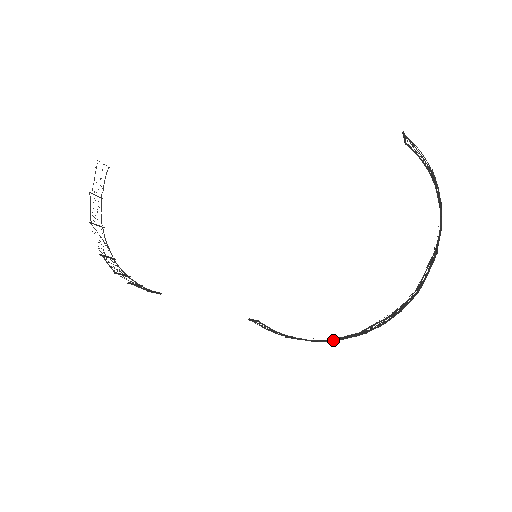
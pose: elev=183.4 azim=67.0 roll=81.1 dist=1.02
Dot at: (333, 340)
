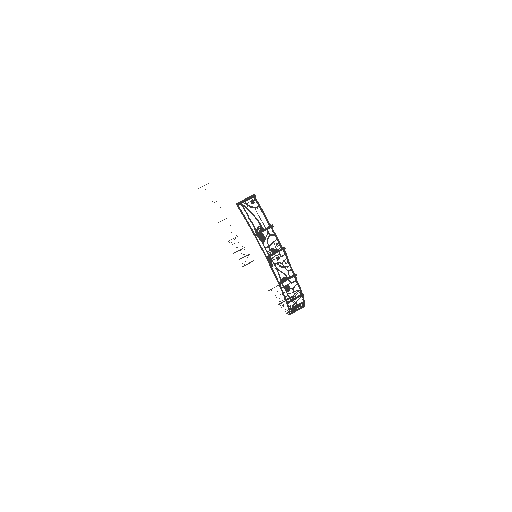
Dot at: occluded
